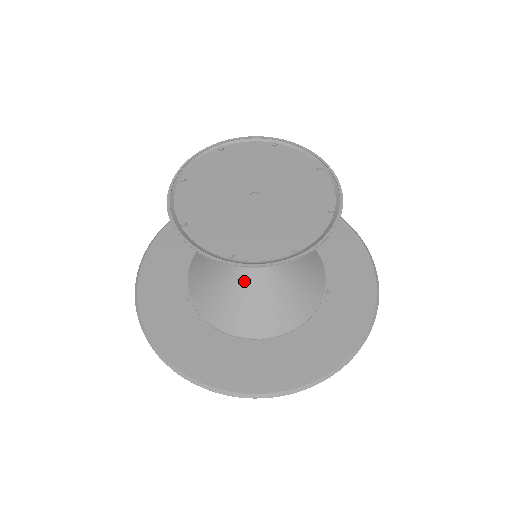
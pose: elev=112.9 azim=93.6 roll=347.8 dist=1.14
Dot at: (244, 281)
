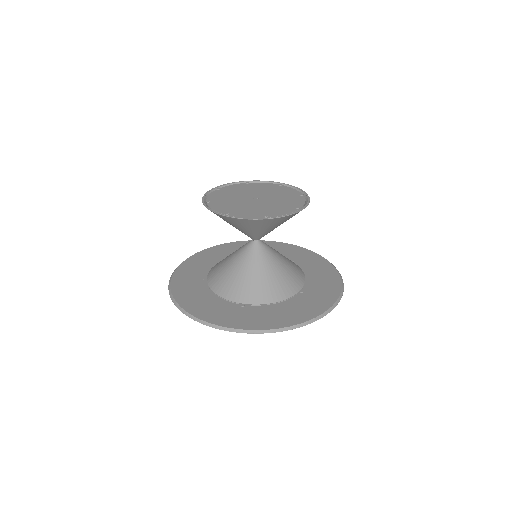
Dot at: (242, 263)
